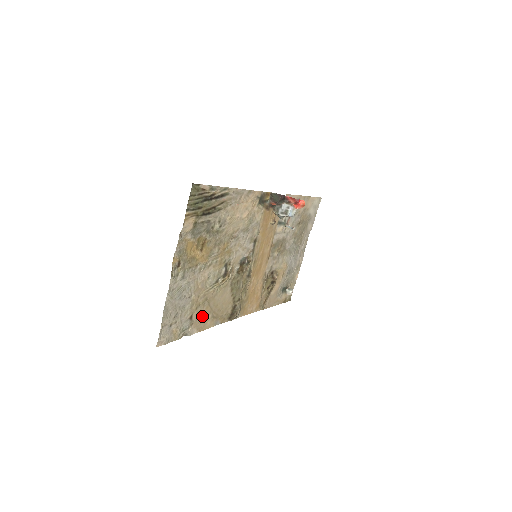
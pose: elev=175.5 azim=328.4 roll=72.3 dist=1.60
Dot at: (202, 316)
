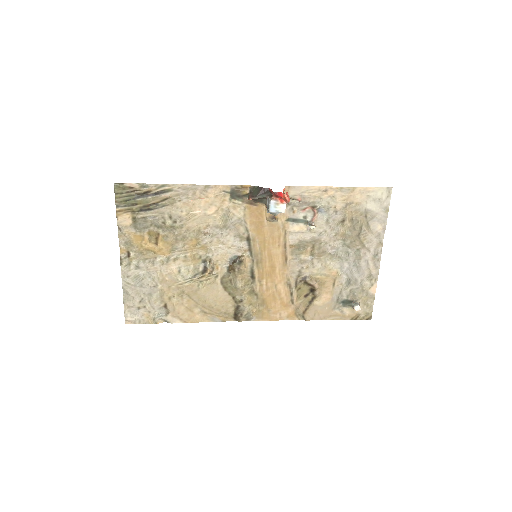
Dot at: (183, 308)
